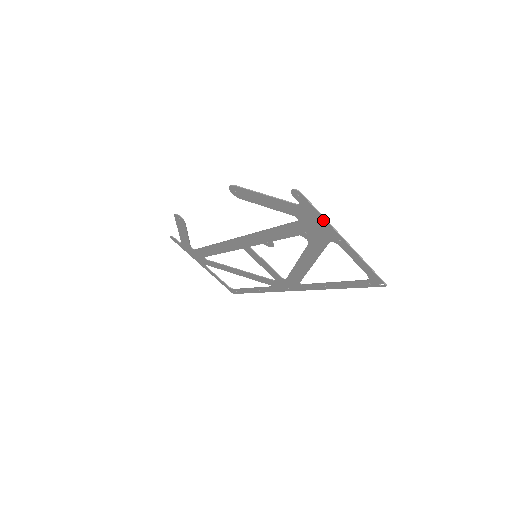
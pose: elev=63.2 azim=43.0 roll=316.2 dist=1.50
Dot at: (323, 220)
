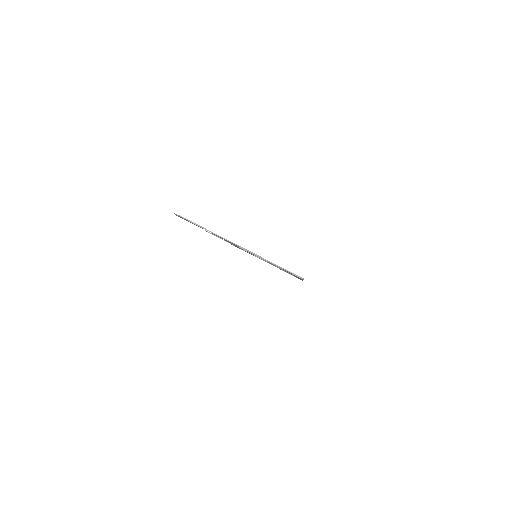
Dot at: occluded
